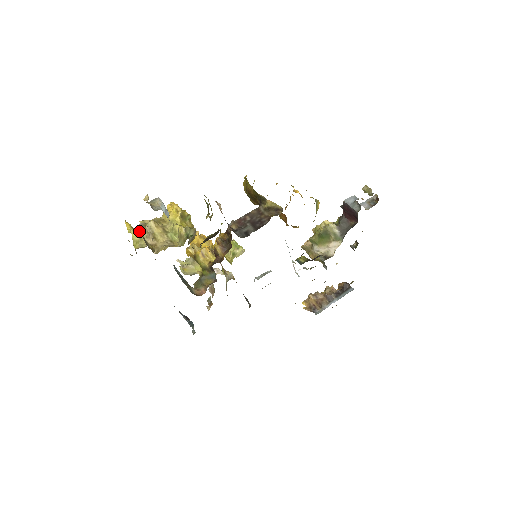
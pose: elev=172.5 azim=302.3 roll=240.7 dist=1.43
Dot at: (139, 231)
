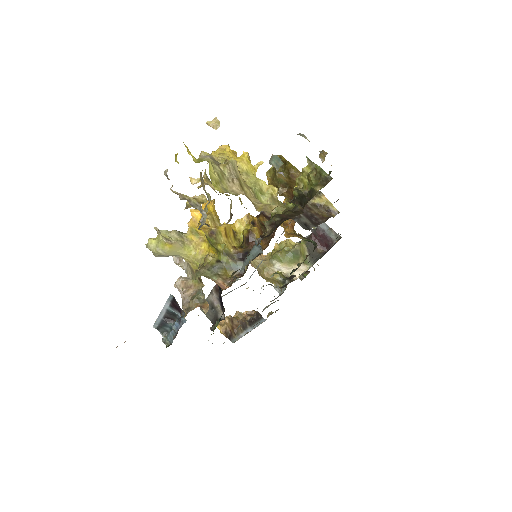
Dot at: (216, 166)
